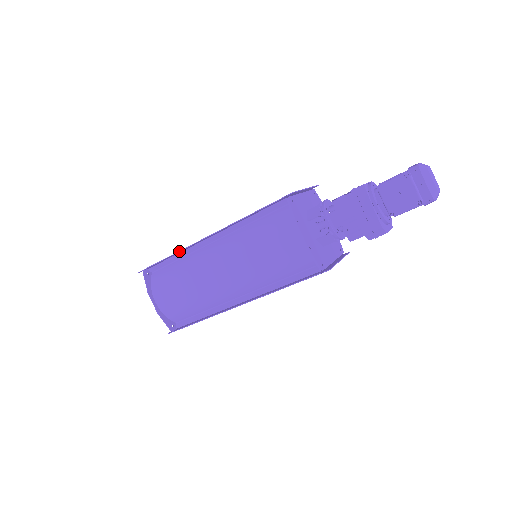
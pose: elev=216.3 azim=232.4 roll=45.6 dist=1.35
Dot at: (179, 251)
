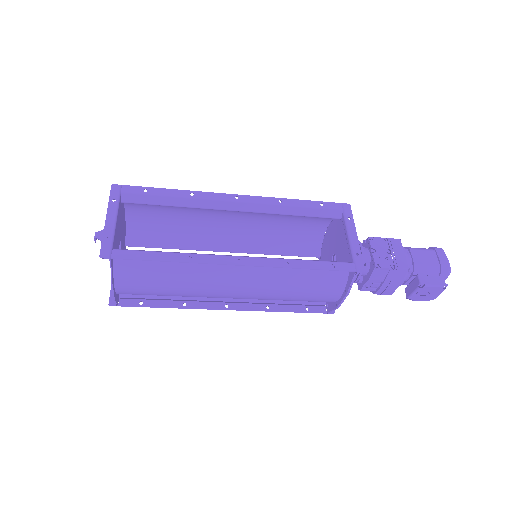
Dot at: occluded
